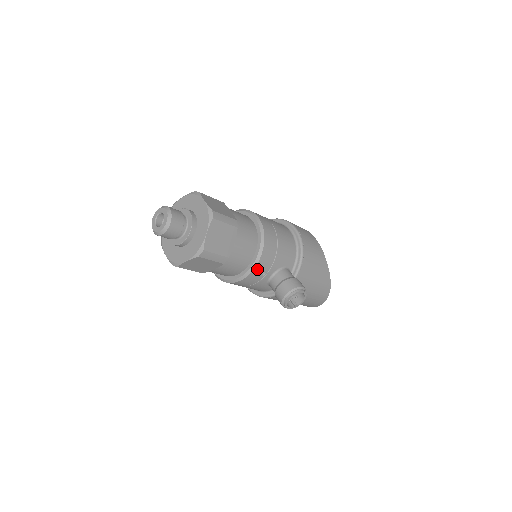
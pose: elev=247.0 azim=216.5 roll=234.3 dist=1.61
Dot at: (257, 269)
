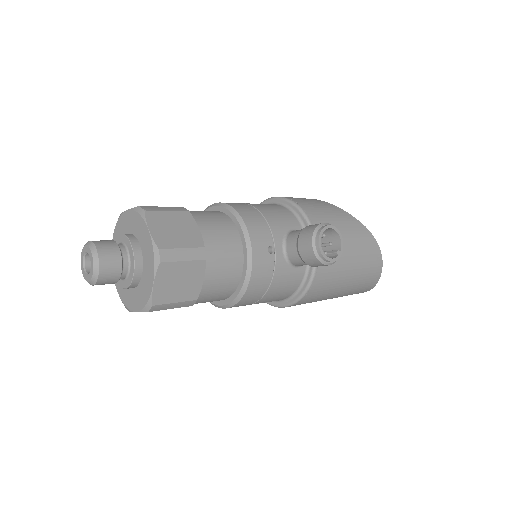
Dot at: (256, 247)
